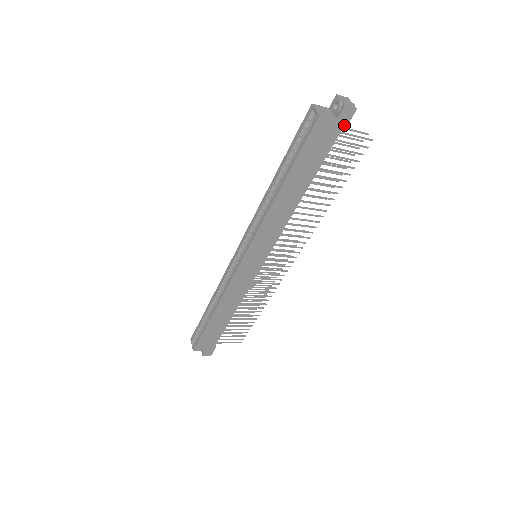
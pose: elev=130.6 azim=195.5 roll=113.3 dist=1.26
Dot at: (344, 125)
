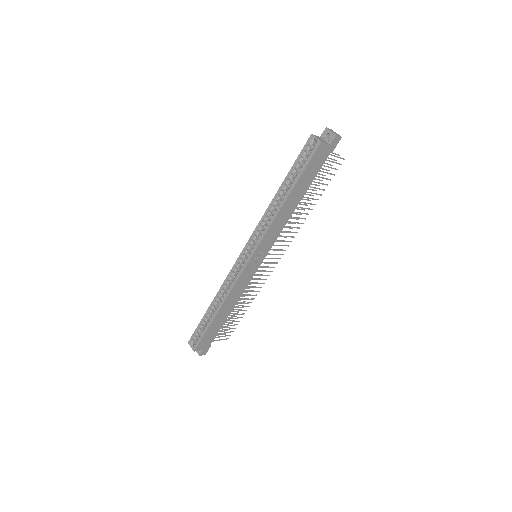
Dot at: (333, 148)
